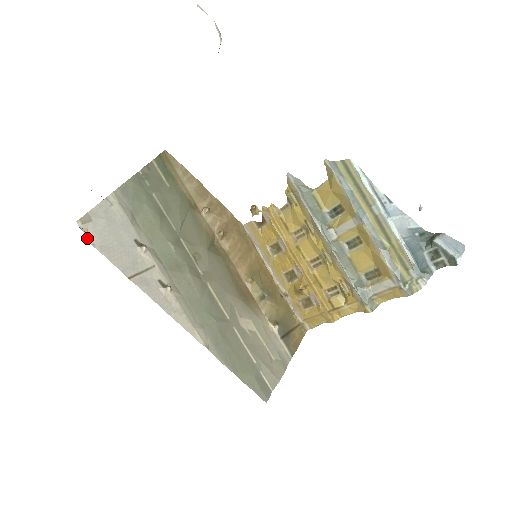
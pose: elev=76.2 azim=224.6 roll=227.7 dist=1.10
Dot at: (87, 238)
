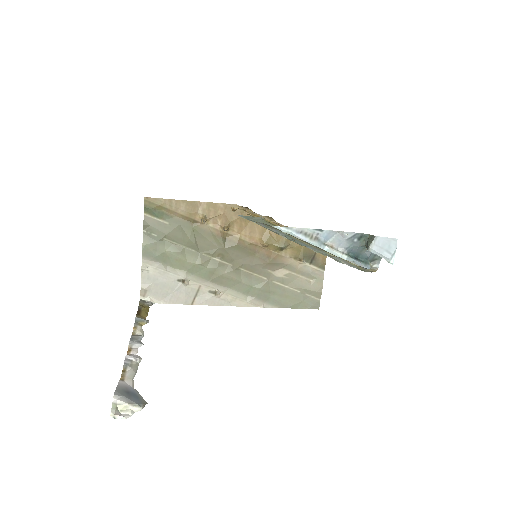
Dot at: (153, 302)
